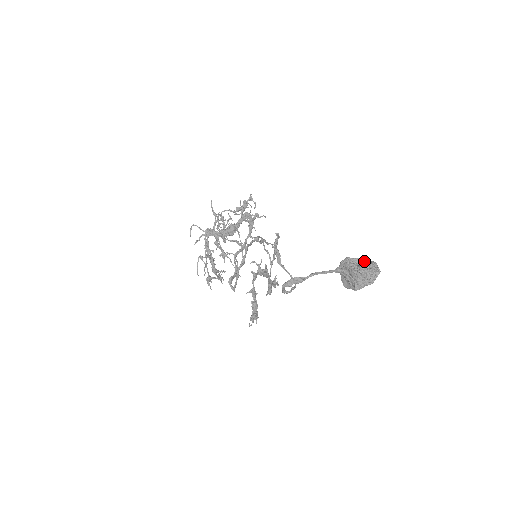
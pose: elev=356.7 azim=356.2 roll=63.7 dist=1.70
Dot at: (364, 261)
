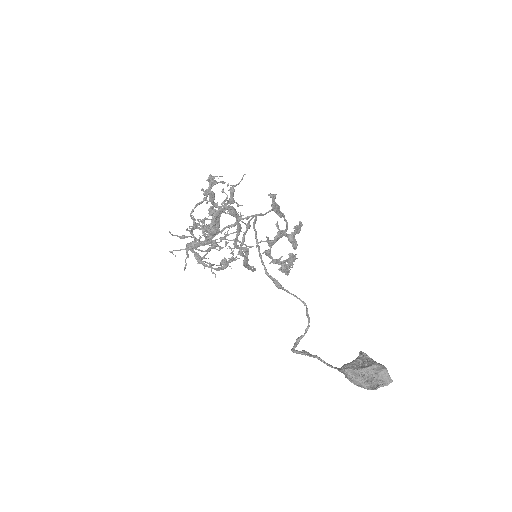
Dot at: (369, 371)
